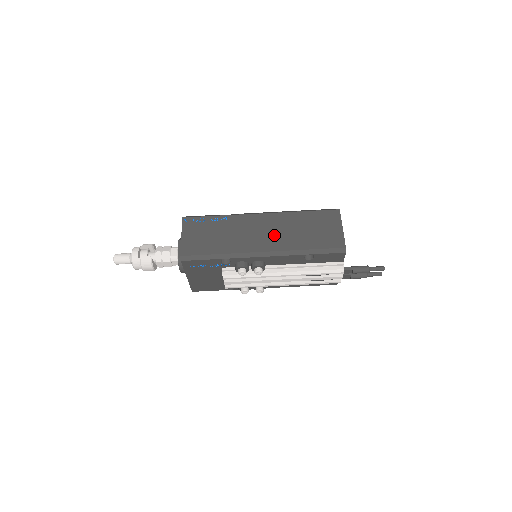
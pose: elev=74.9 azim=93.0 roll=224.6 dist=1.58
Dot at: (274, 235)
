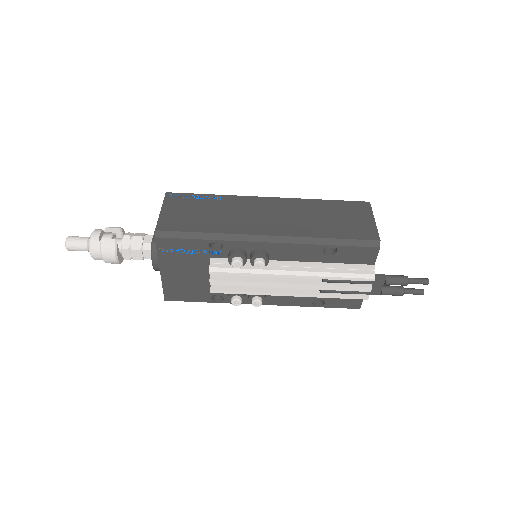
Dot at: (284, 219)
